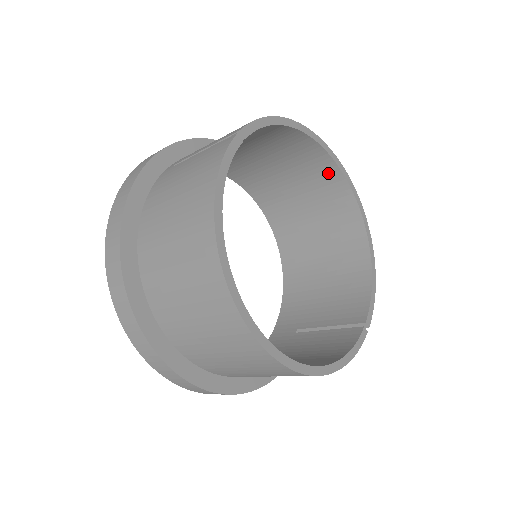
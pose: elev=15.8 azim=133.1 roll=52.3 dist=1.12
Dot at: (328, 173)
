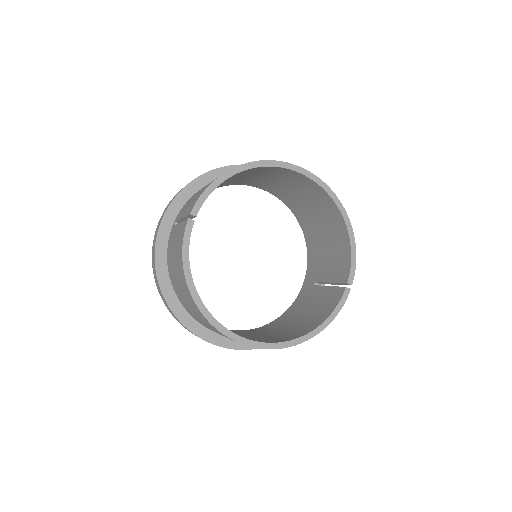
Dot at: (290, 174)
